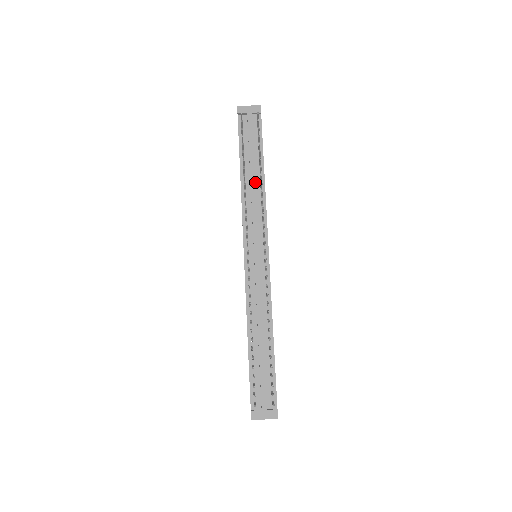
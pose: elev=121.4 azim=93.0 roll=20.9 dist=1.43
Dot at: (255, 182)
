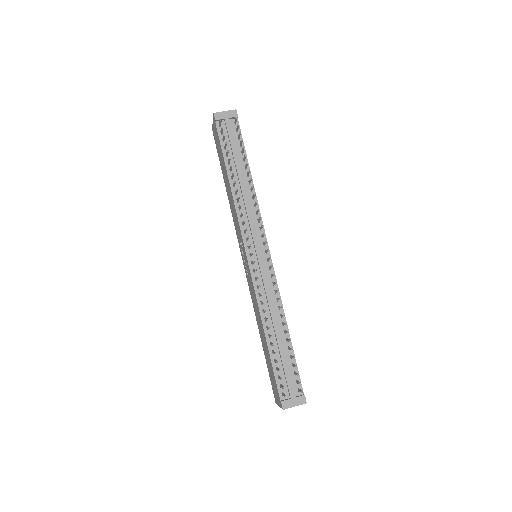
Dot at: (244, 186)
